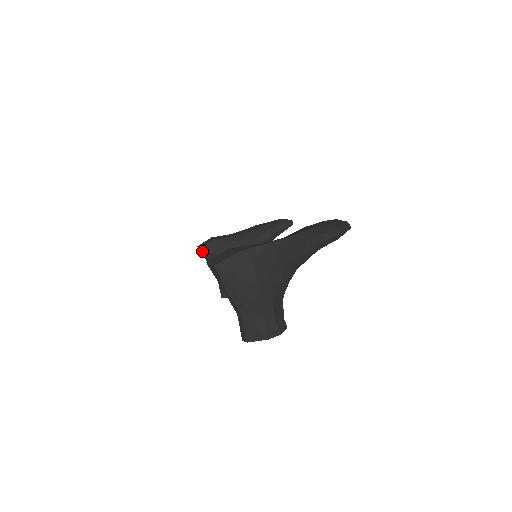
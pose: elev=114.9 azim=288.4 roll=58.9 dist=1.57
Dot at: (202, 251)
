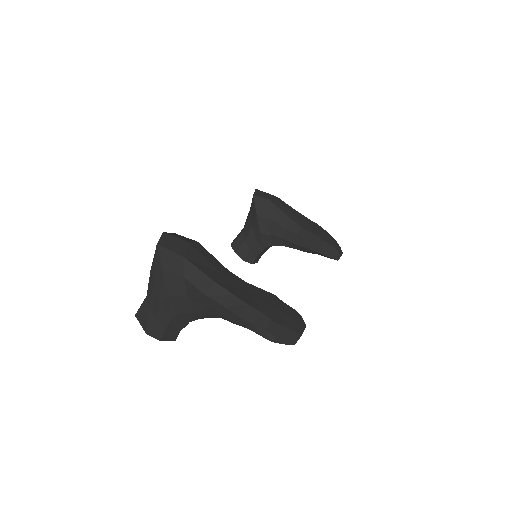
Dot at: occluded
